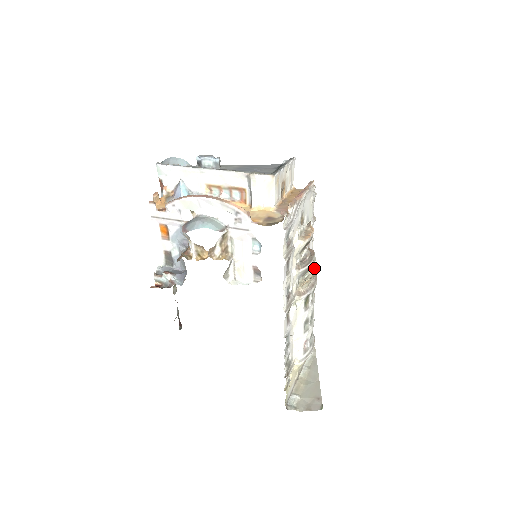
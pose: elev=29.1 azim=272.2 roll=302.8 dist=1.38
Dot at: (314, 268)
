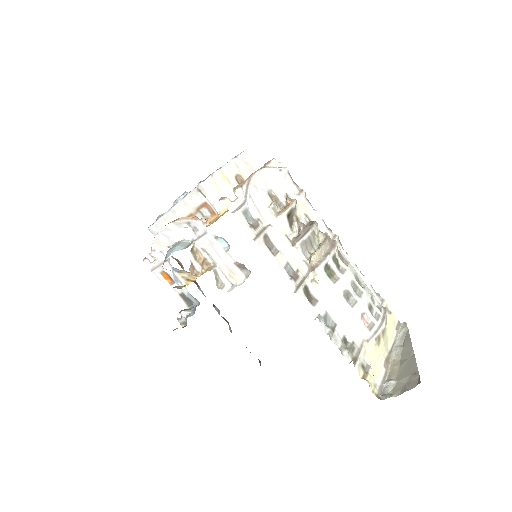
Dot at: (320, 237)
